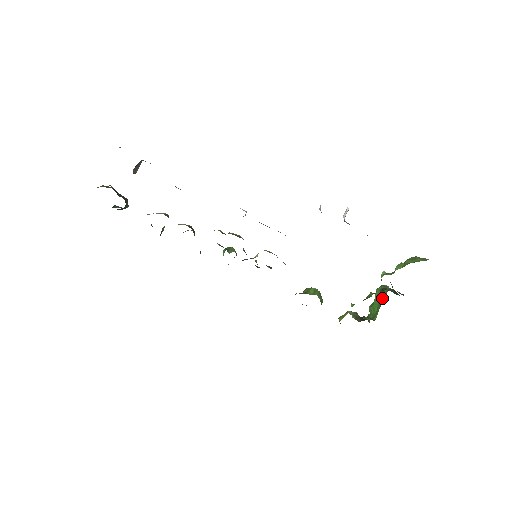
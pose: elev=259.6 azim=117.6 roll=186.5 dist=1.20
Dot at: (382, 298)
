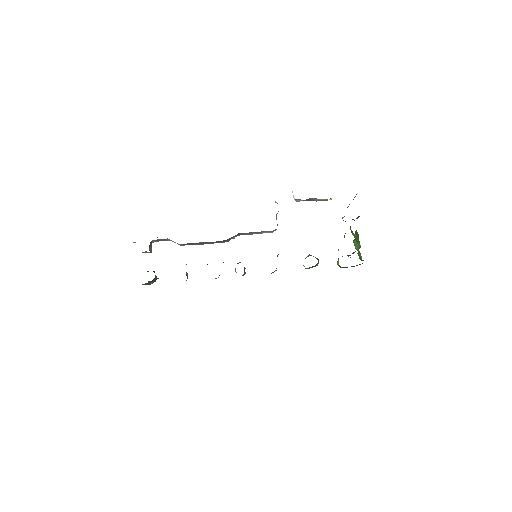
Dot at: (358, 238)
